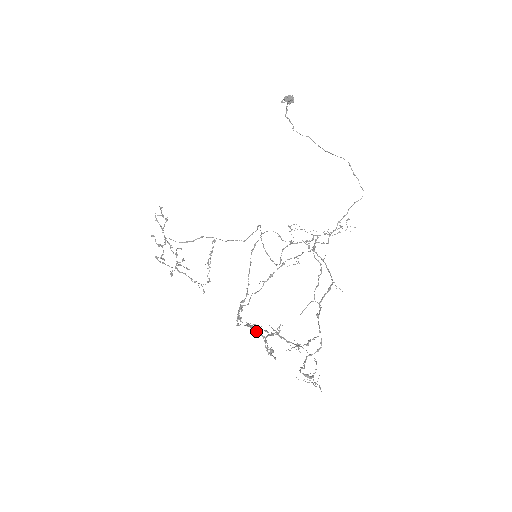
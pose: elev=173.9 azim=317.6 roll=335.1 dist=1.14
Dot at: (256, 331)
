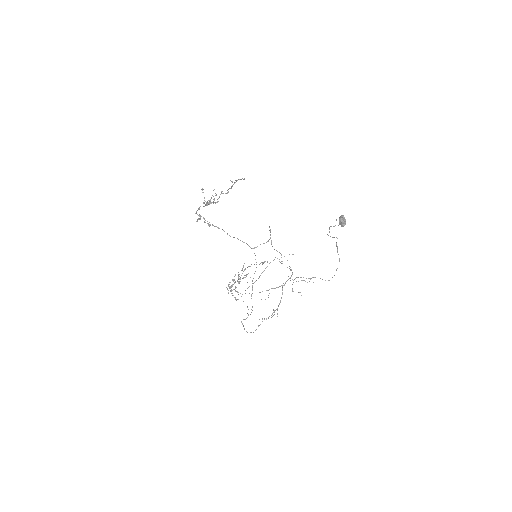
Dot at: occluded
